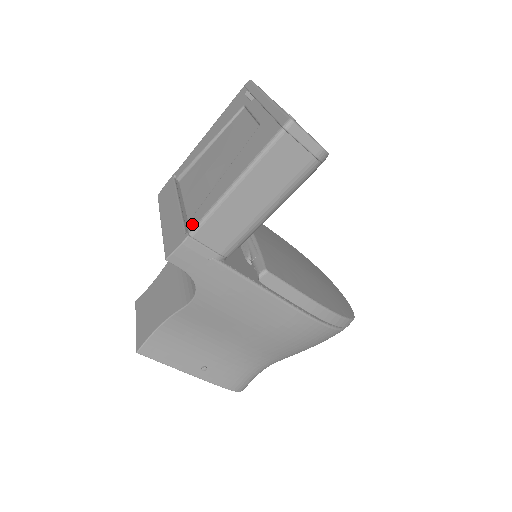
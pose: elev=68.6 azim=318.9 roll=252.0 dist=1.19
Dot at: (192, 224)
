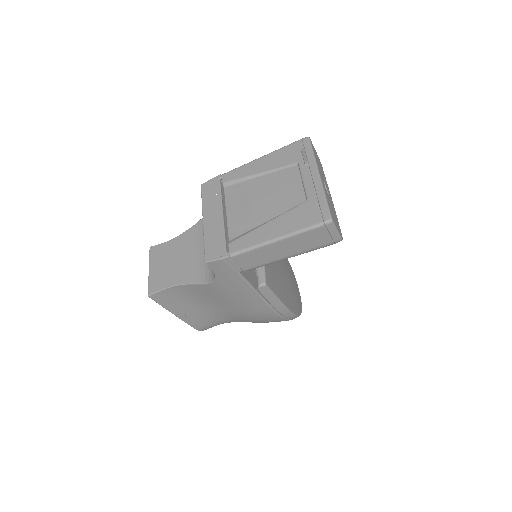
Dot at: (234, 248)
